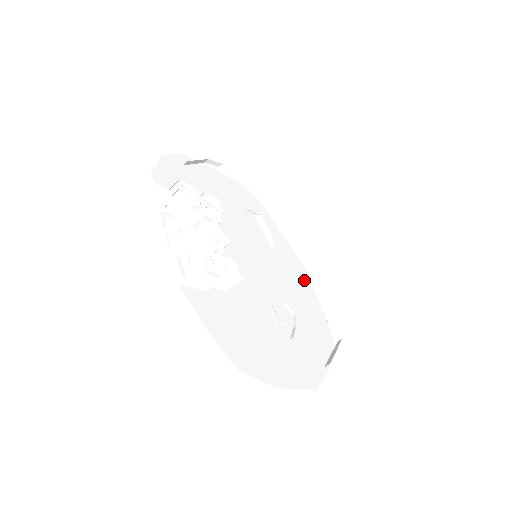
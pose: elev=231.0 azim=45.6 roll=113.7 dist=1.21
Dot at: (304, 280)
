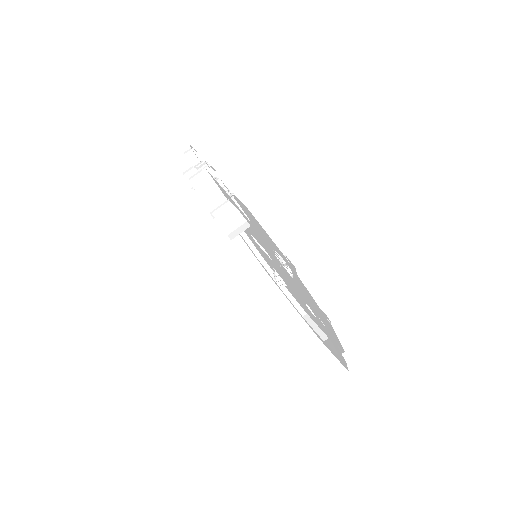
Dot at: occluded
